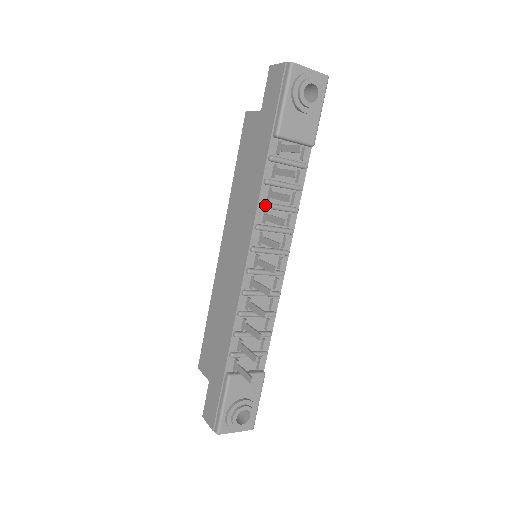
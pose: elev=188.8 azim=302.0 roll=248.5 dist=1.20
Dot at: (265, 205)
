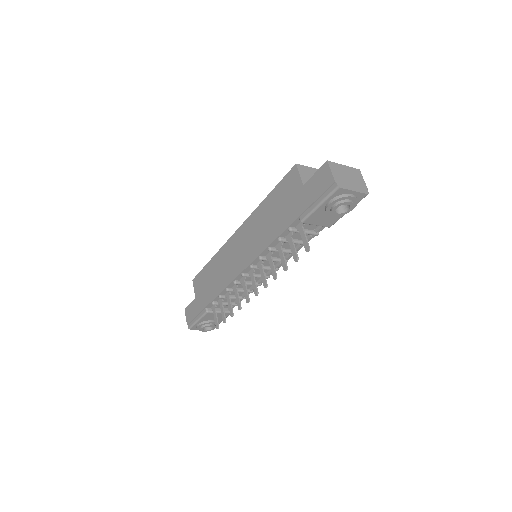
Dot at: (272, 251)
